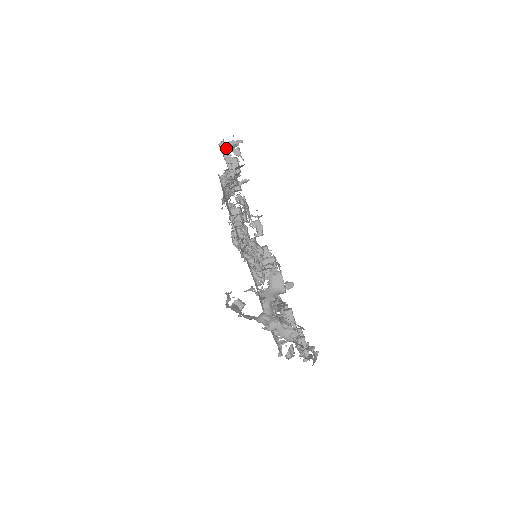
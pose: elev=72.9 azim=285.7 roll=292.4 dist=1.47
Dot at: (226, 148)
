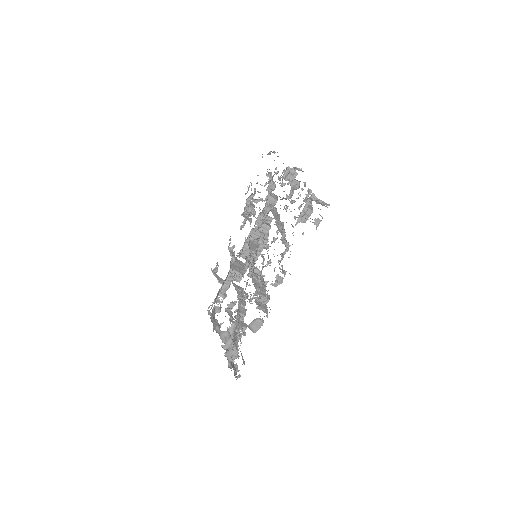
Dot at: (313, 200)
